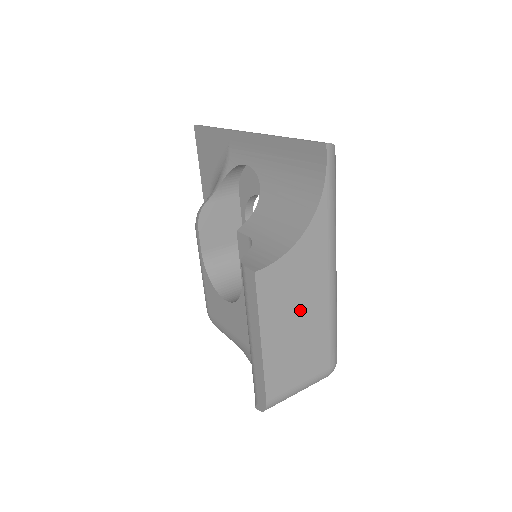
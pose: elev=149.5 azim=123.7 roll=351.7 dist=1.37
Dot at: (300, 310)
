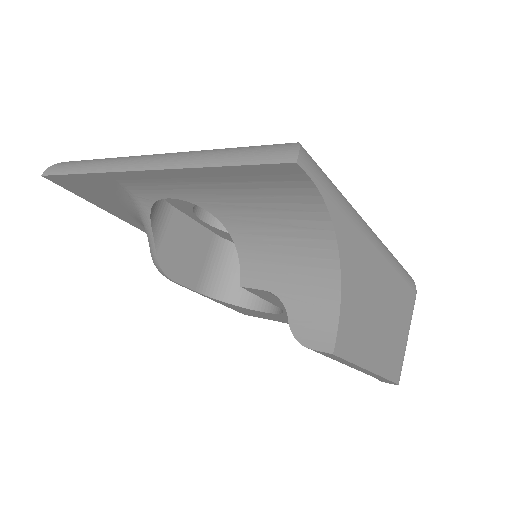
Dot at: (376, 307)
